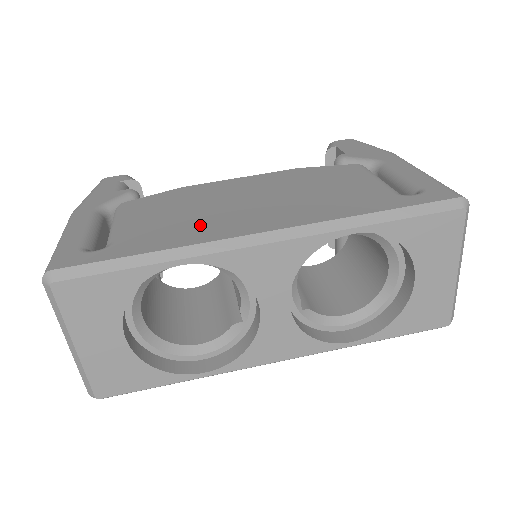
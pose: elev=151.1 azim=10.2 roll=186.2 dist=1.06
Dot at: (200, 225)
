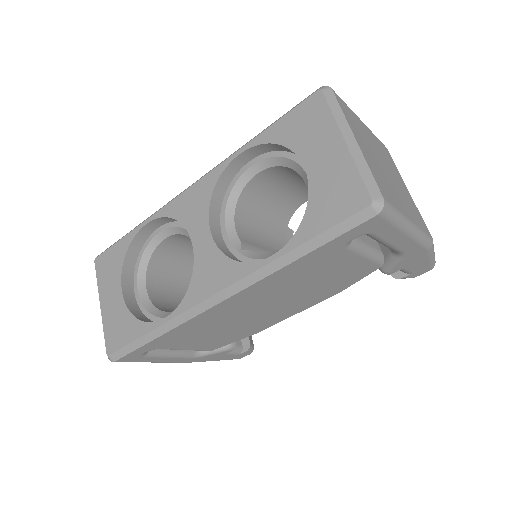
Dot at: occluded
